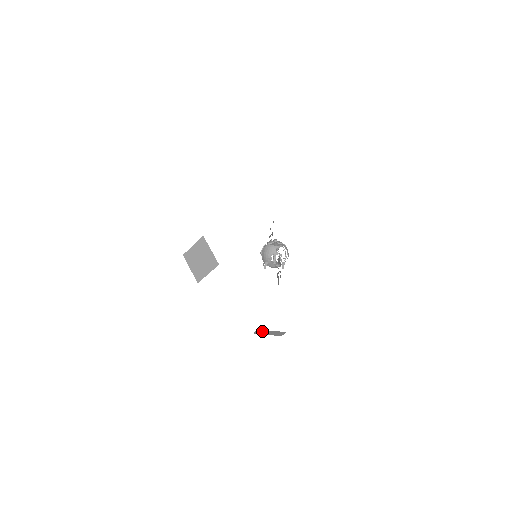
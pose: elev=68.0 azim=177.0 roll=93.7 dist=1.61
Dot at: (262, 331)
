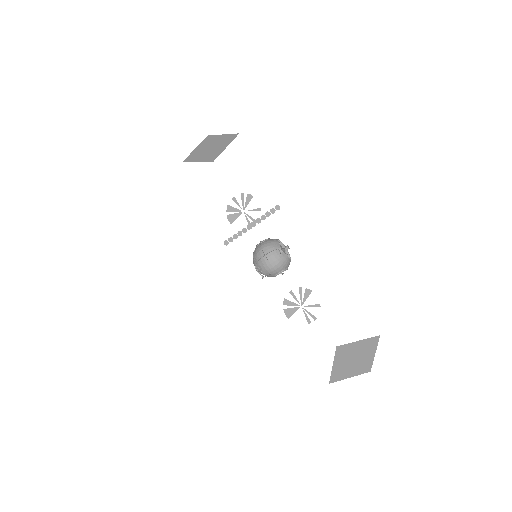
Dot at: occluded
